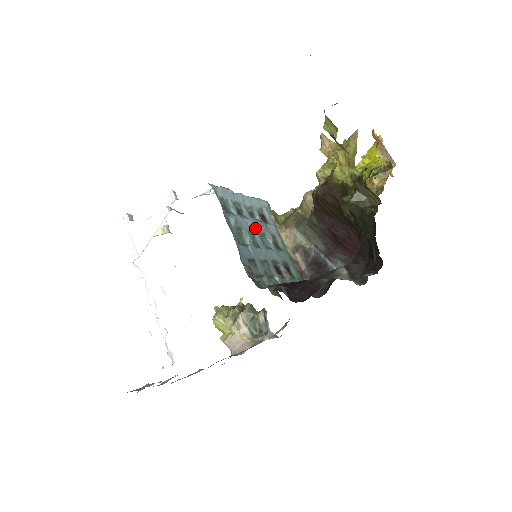
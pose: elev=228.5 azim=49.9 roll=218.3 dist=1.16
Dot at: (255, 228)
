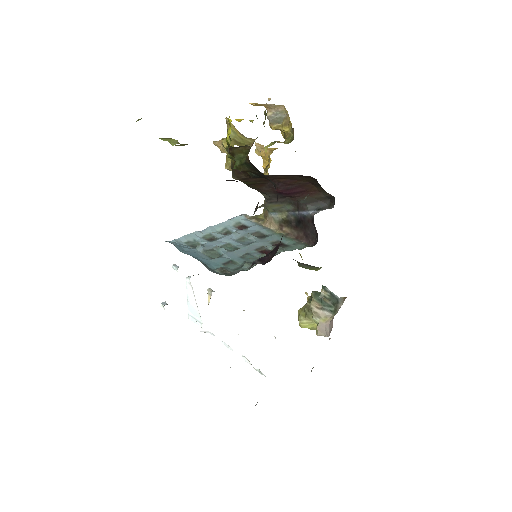
Dot at: (230, 240)
